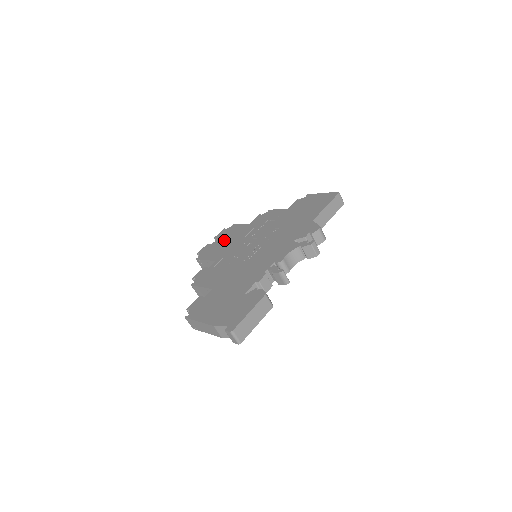
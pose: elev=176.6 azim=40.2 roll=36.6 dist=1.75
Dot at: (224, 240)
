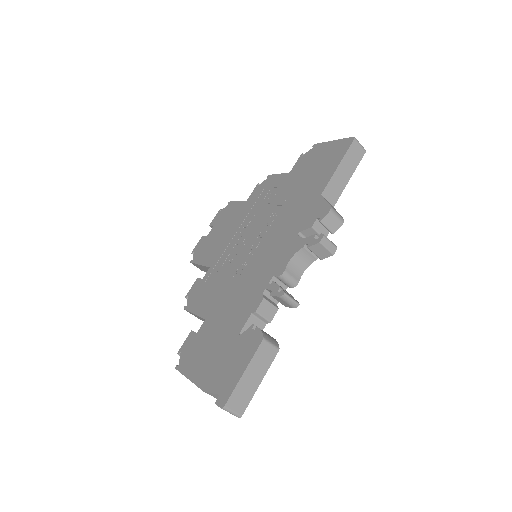
Dot at: (219, 230)
